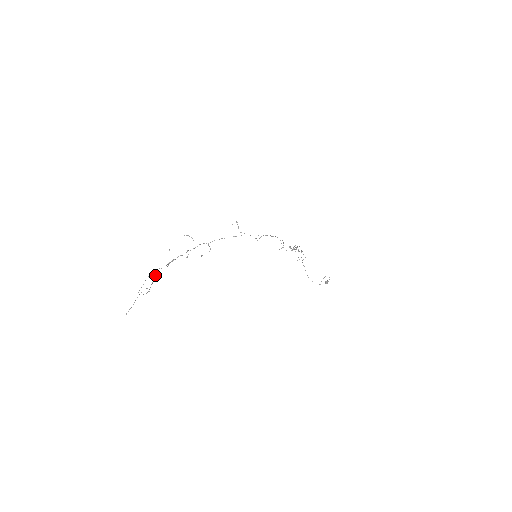
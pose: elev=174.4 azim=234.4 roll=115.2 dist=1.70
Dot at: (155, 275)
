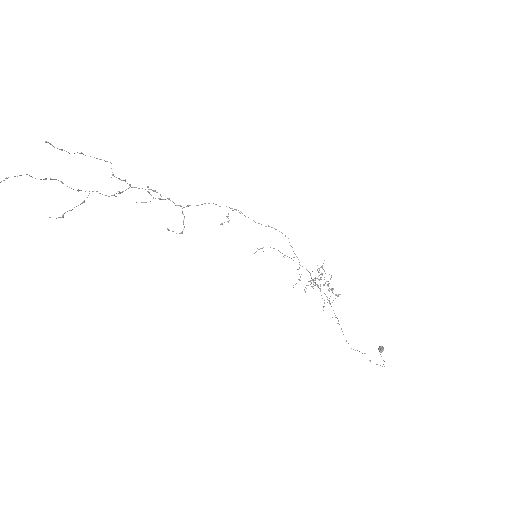
Dot at: (84, 201)
